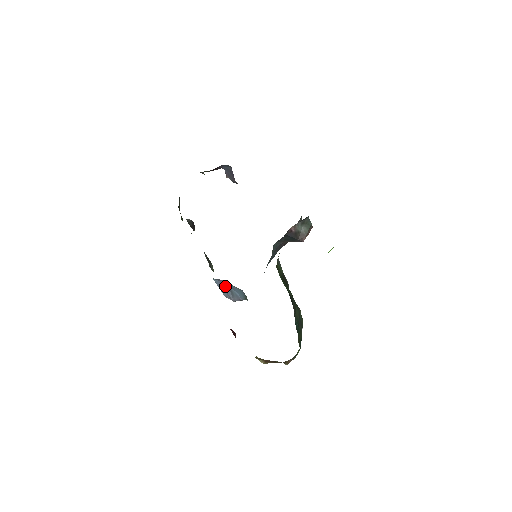
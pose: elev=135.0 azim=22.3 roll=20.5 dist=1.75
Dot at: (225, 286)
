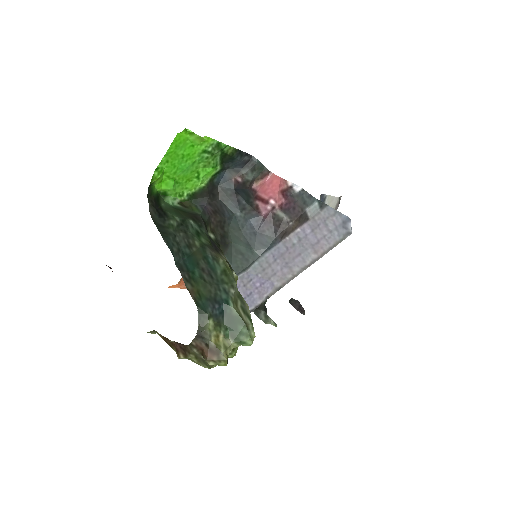
Dot at: occluded
